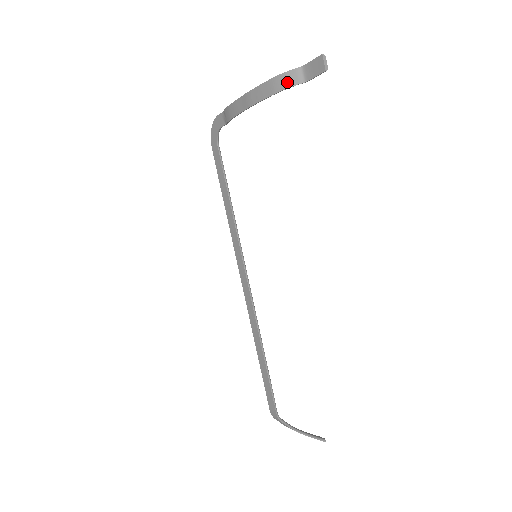
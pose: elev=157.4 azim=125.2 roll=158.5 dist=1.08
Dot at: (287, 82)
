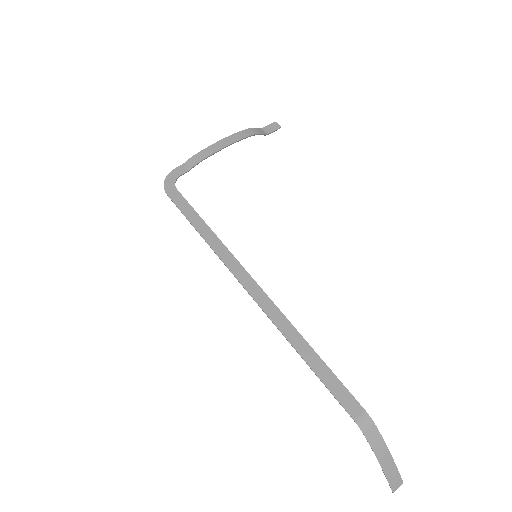
Dot at: (257, 131)
